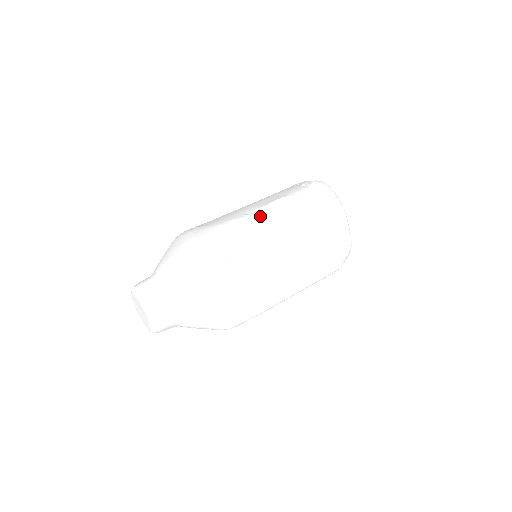
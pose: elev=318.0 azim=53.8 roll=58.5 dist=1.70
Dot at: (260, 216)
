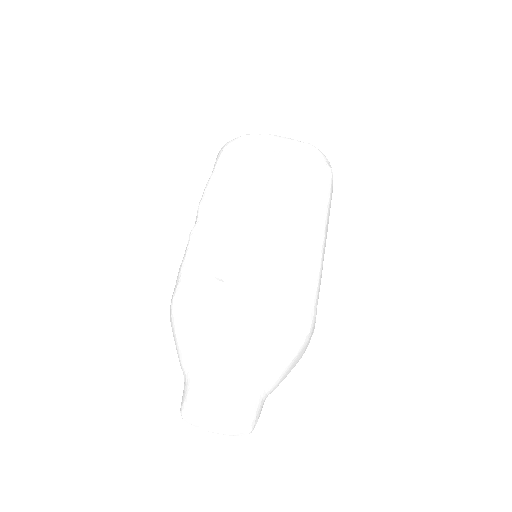
Dot at: (201, 218)
